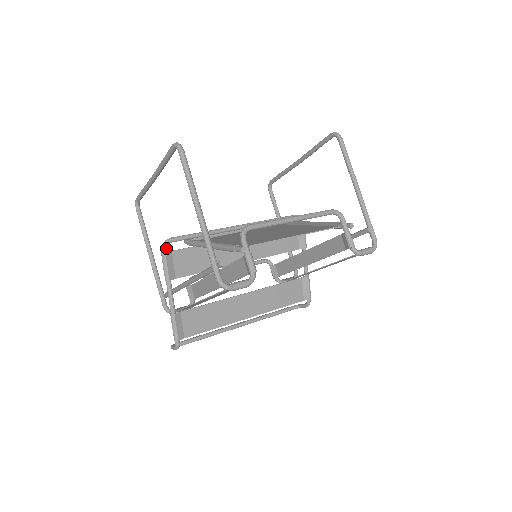
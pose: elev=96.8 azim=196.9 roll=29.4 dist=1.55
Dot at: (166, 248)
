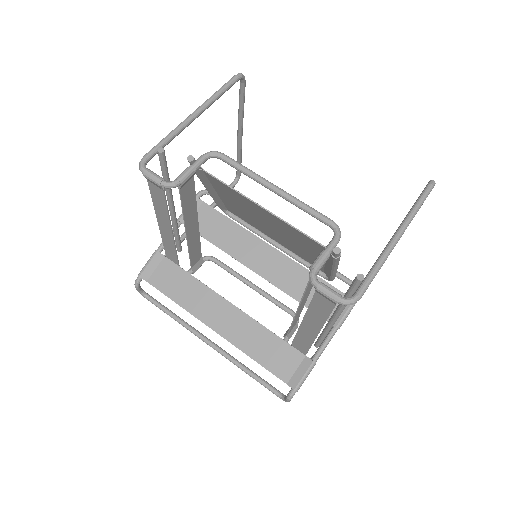
Dot at: (201, 195)
